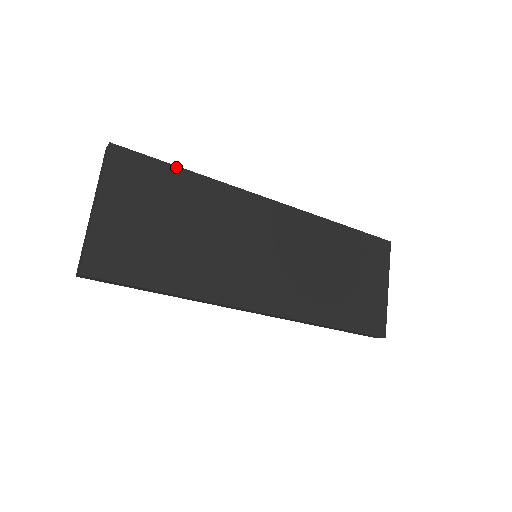
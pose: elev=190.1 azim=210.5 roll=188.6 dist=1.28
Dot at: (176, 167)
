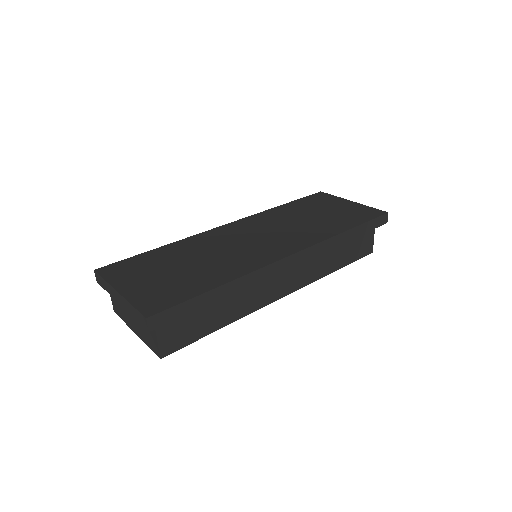
Dot at: (148, 252)
